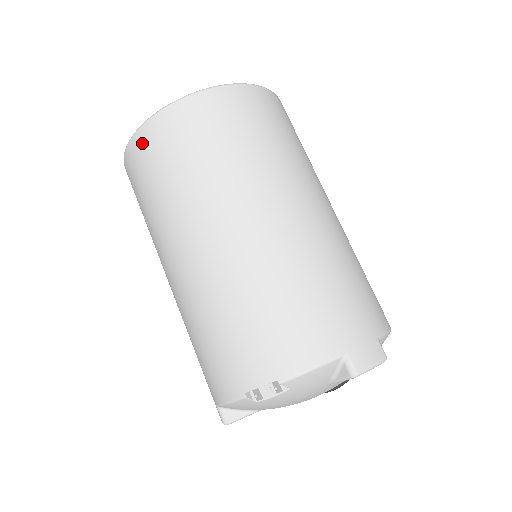
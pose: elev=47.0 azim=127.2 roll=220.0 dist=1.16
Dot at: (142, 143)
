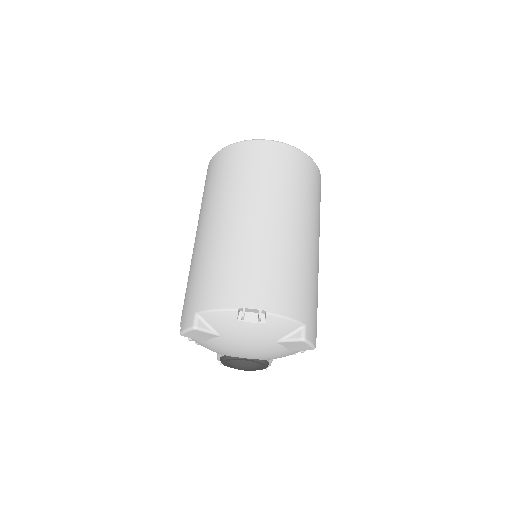
Dot at: (255, 147)
